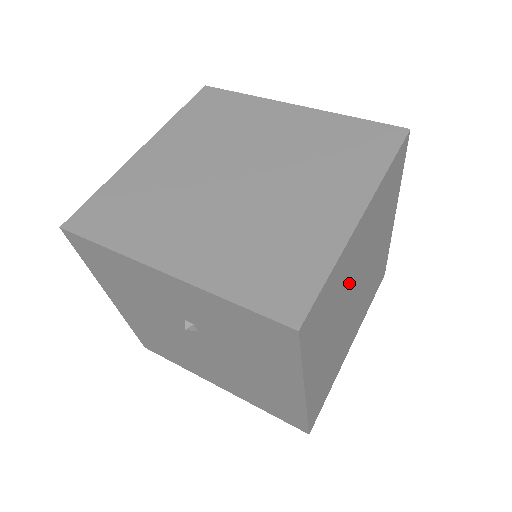
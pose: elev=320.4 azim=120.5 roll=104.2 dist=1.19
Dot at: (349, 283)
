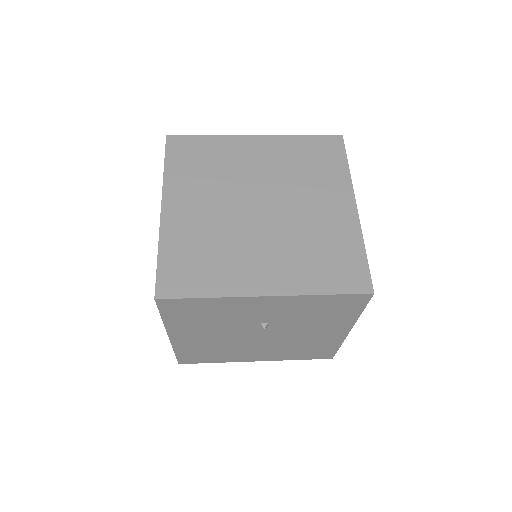
Dot at: occluded
